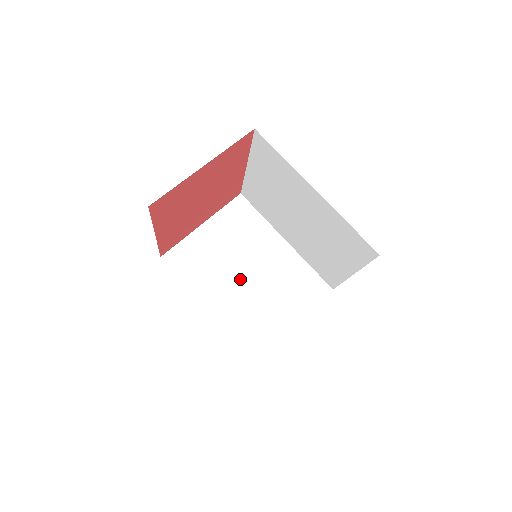
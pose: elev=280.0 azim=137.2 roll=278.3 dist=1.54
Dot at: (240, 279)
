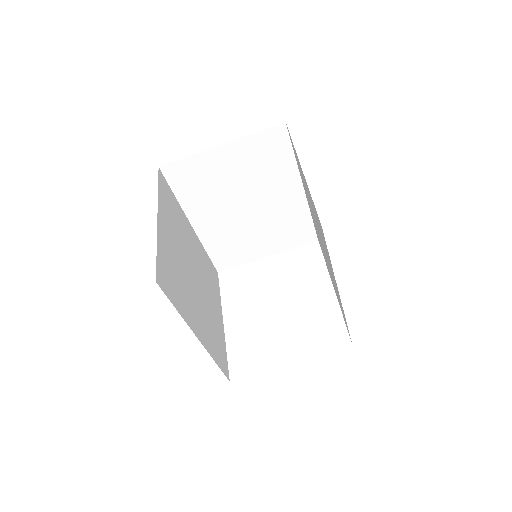
Dot at: (236, 210)
